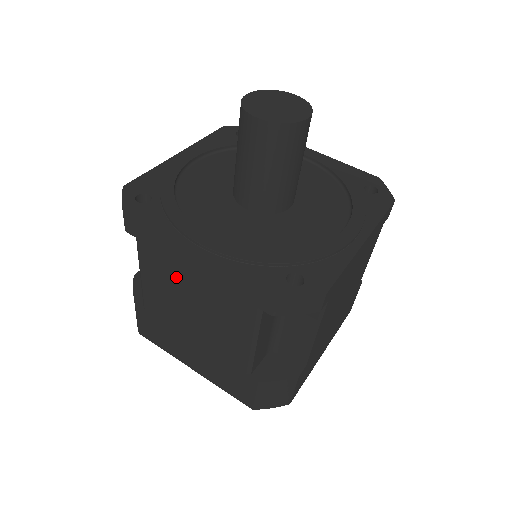
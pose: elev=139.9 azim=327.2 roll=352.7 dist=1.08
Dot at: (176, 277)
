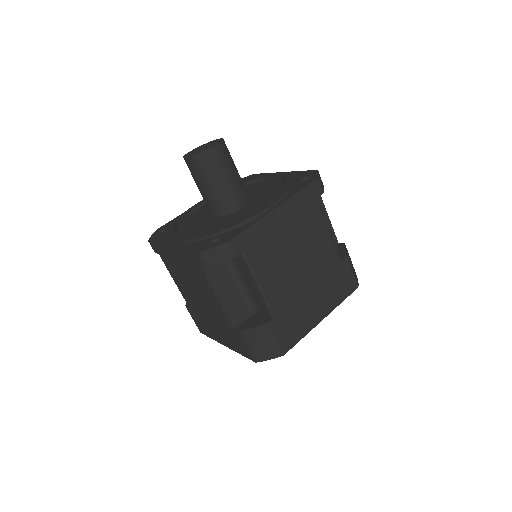
Dot at: (178, 270)
